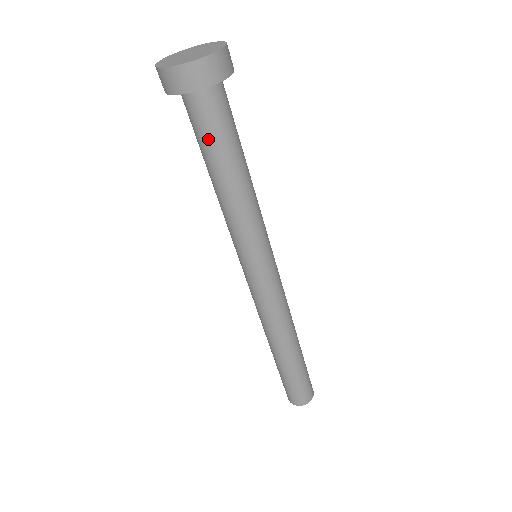
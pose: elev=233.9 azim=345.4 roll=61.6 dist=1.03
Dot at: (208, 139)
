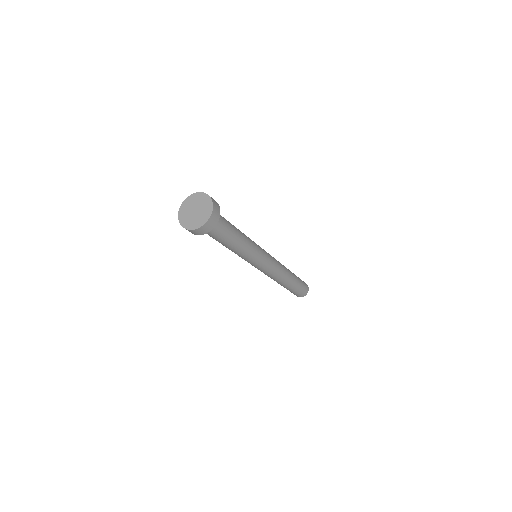
Dot at: (220, 237)
